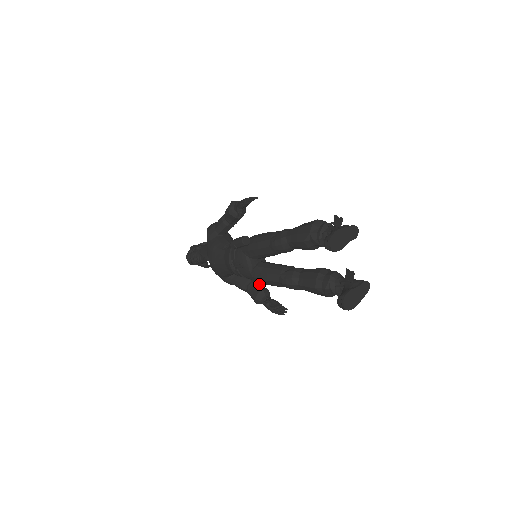
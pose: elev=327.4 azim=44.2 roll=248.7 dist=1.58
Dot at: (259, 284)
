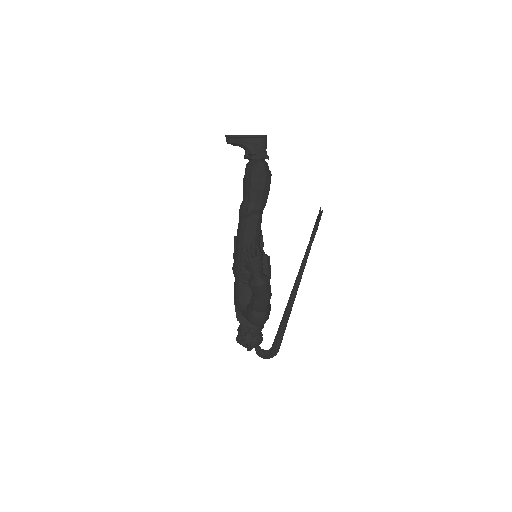
Dot at: occluded
